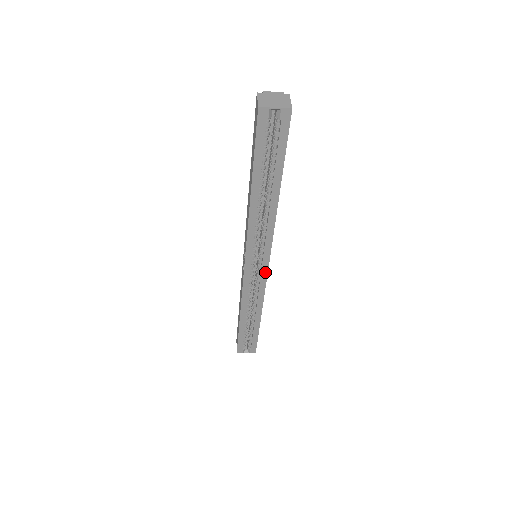
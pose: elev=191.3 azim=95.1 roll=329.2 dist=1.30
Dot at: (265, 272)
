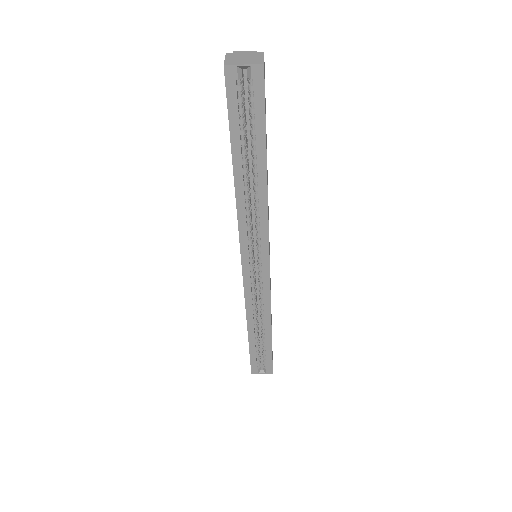
Dot at: (267, 274)
